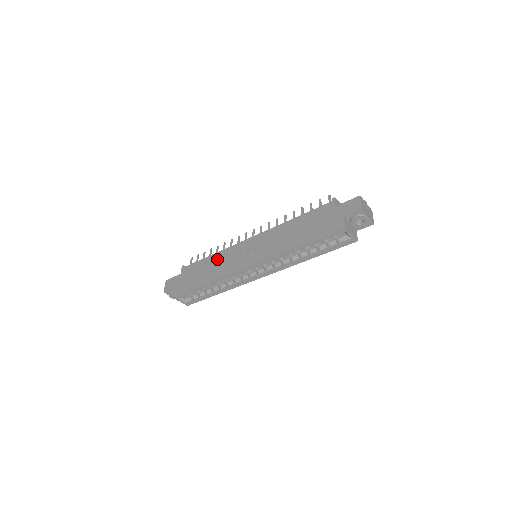
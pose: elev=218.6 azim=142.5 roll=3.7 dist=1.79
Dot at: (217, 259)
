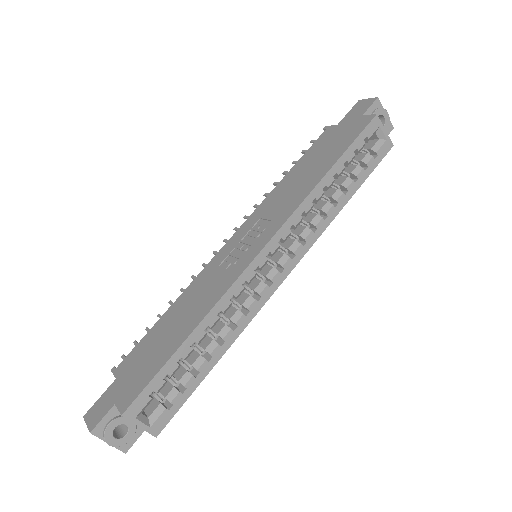
Dot at: (188, 297)
